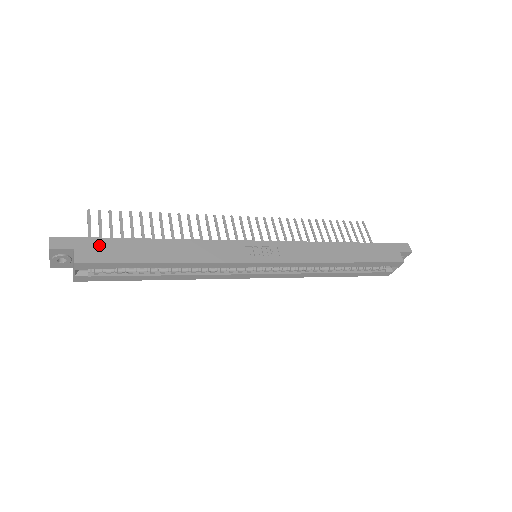
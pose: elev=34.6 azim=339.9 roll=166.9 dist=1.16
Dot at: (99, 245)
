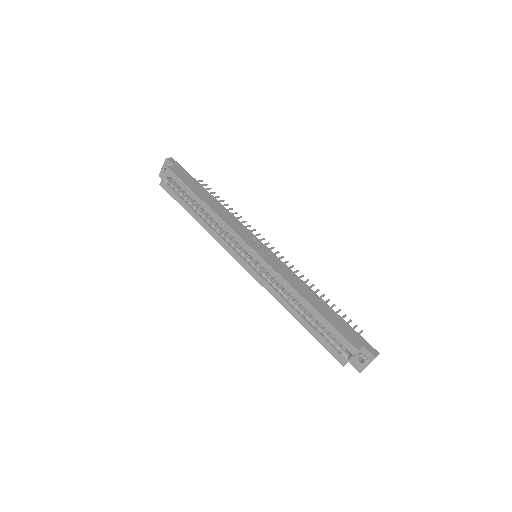
Dot at: (186, 174)
